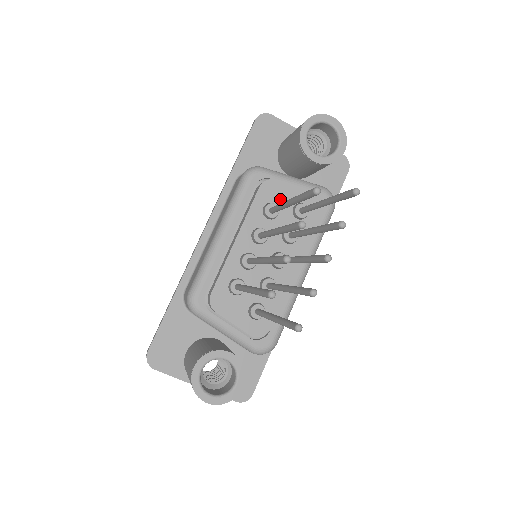
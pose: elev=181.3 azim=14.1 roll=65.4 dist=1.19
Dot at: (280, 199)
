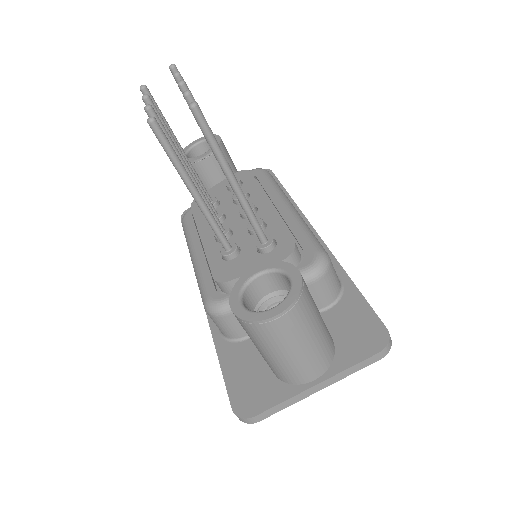
Dot at: occluded
